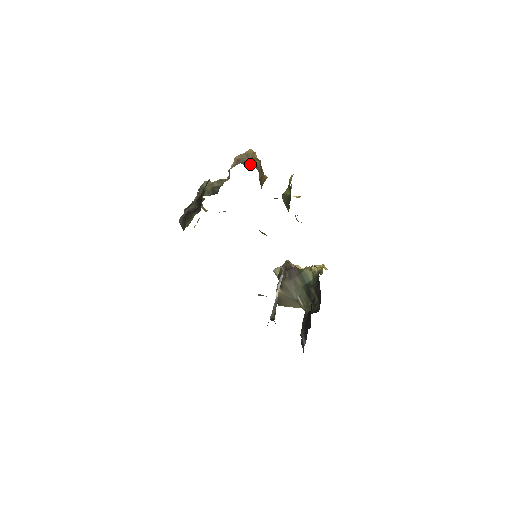
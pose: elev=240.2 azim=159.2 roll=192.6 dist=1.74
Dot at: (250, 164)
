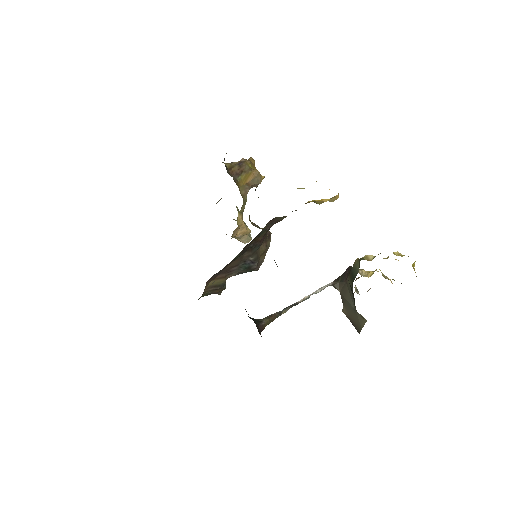
Dot at: occluded
